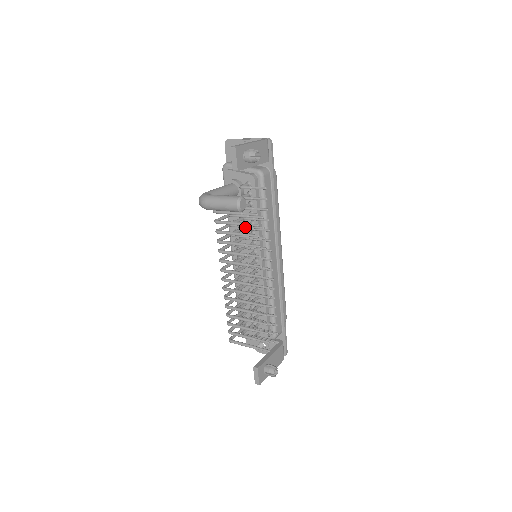
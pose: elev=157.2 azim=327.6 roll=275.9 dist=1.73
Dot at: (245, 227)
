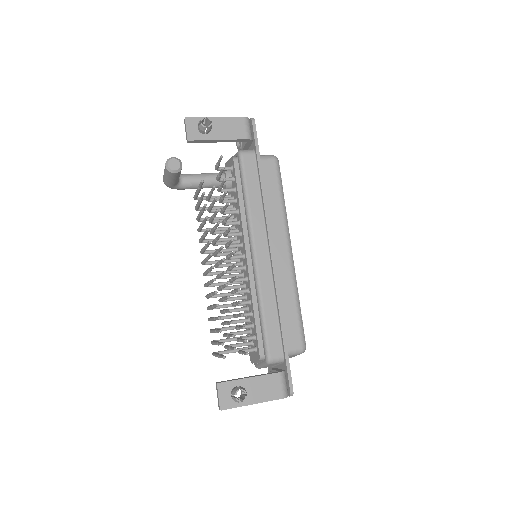
Dot at: (210, 205)
